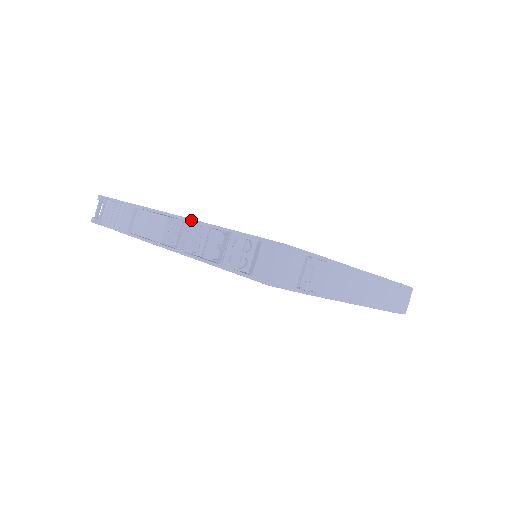
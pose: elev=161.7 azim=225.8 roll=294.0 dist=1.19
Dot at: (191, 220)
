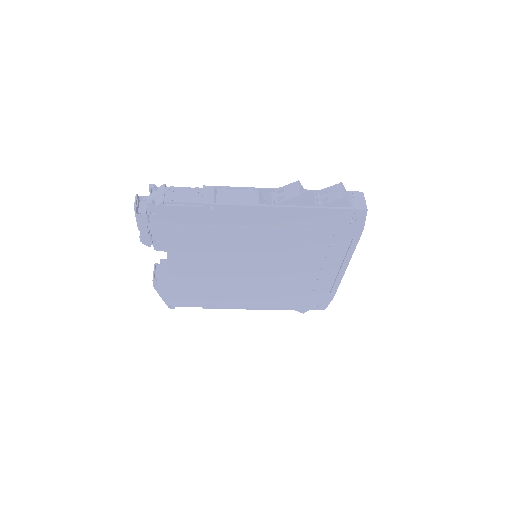
Dot at: occluded
